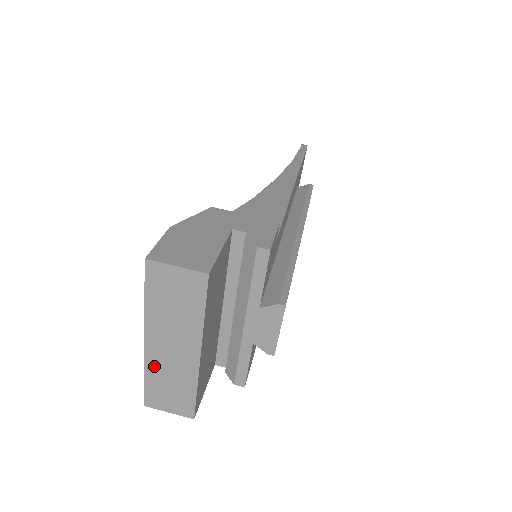
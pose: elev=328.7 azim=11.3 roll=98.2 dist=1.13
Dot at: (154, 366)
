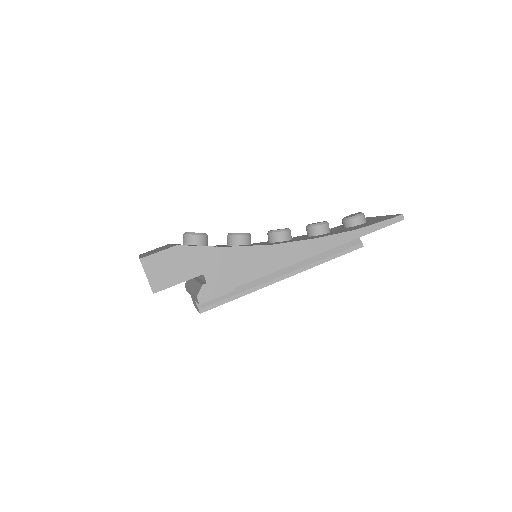
Dot at: occluded
